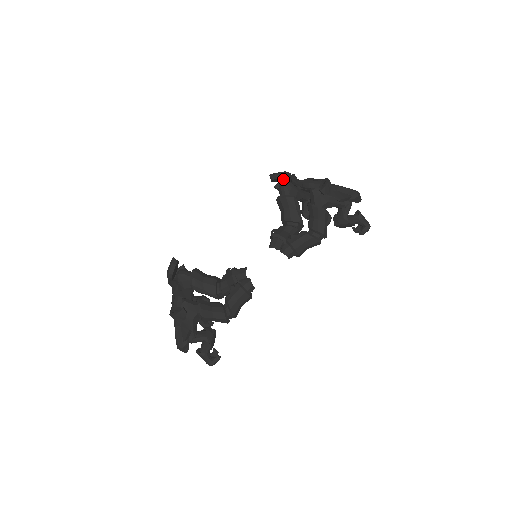
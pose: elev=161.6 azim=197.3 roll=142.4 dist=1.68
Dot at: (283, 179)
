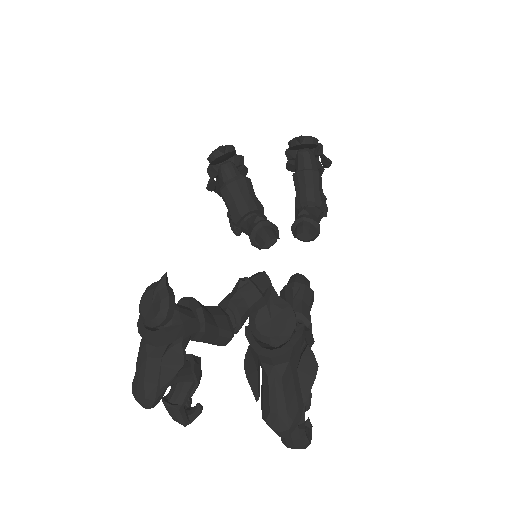
Dot at: (226, 157)
